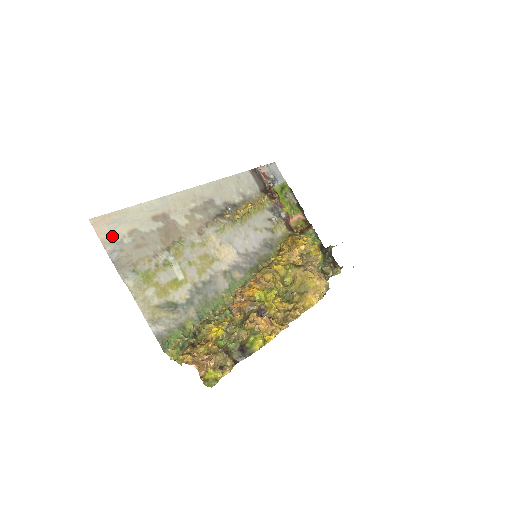
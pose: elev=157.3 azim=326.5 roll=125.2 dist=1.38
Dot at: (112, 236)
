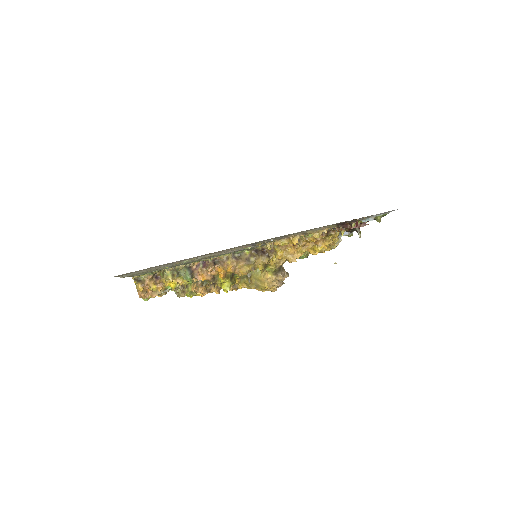
Dot at: (123, 274)
